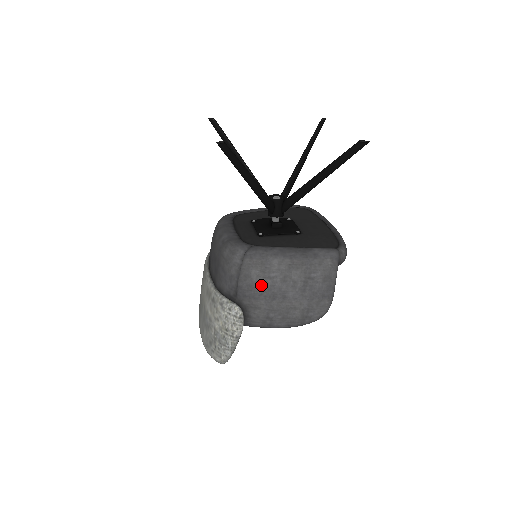
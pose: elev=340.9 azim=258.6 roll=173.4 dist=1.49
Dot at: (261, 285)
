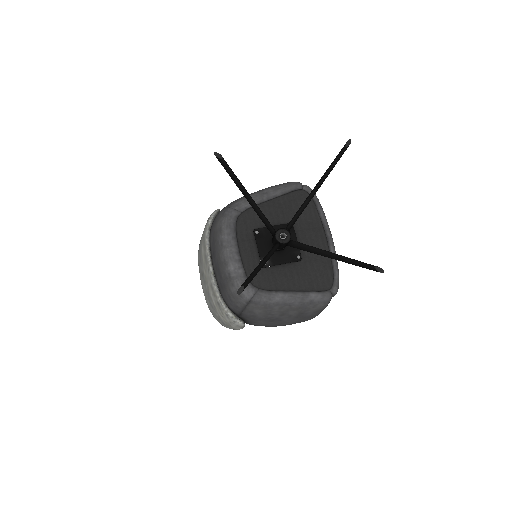
Dot at: (262, 317)
